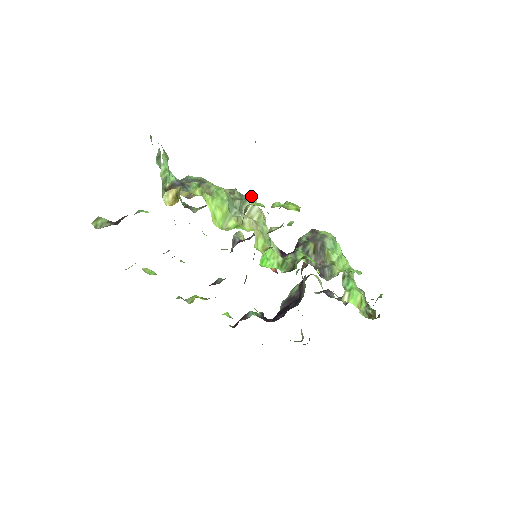
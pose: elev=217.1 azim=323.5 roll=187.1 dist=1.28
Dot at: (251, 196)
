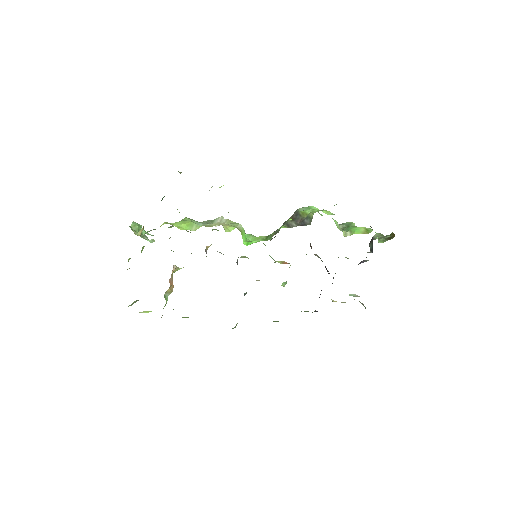
Dot at: (218, 218)
